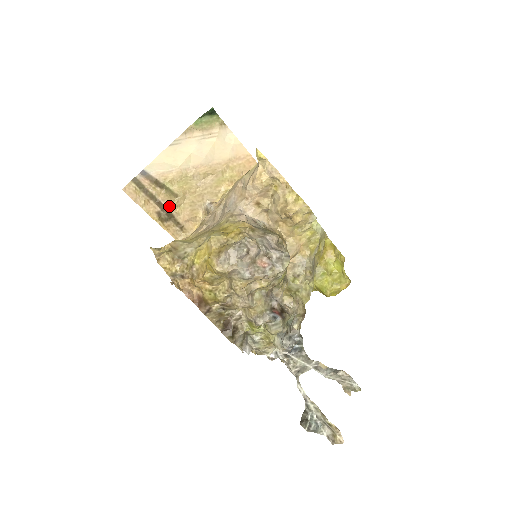
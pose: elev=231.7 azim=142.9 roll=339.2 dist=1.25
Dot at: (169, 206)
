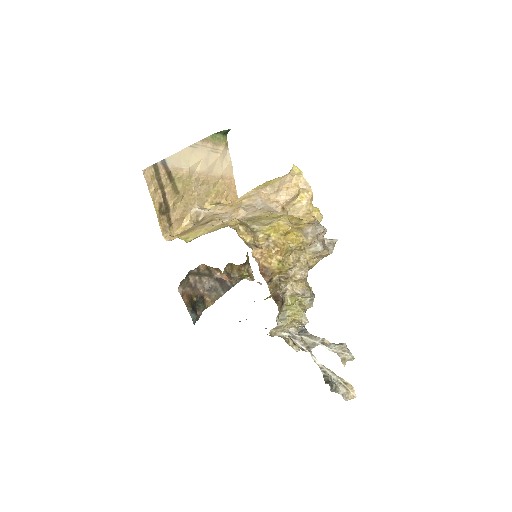
Dot at: (170, 200)
